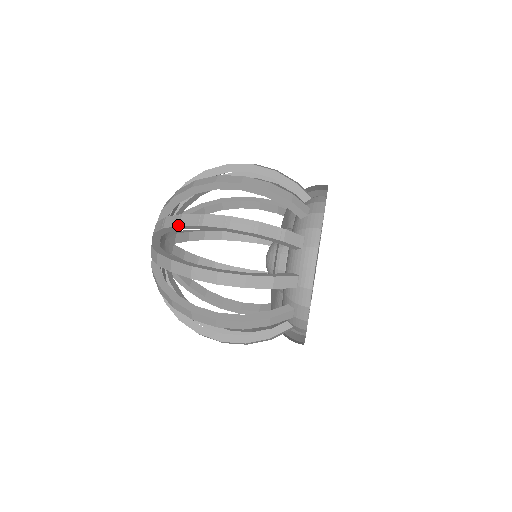
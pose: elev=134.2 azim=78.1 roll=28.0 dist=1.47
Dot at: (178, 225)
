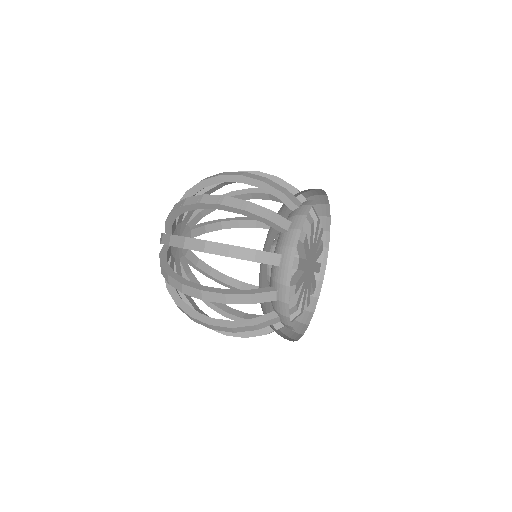
Dot at: (181, 205)
